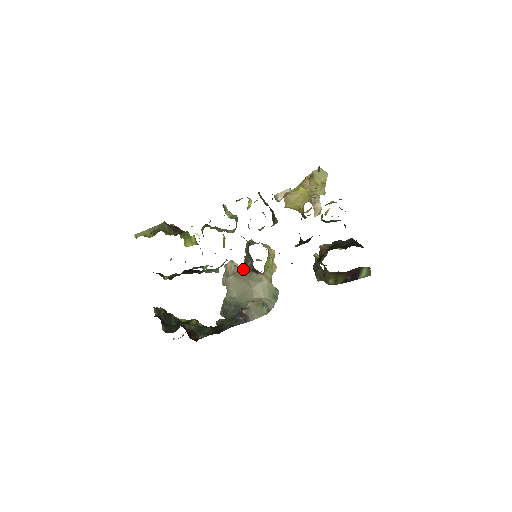
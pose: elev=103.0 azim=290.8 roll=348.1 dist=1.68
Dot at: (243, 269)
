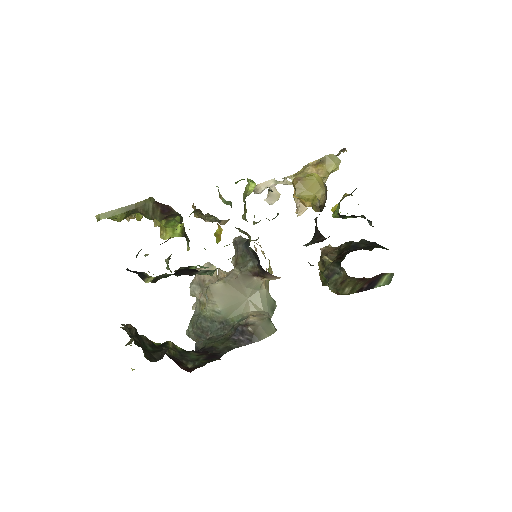
Dot at: (239, 272)
